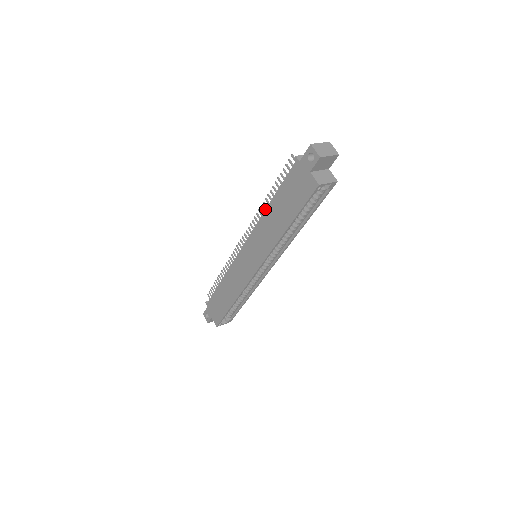
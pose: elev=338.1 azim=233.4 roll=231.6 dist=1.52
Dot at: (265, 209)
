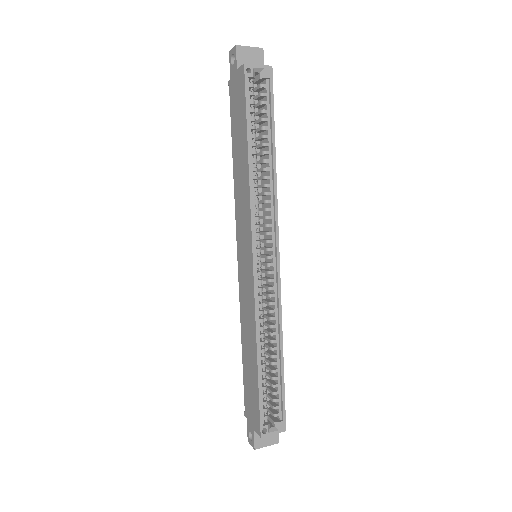
Dot at: (233, 173)
